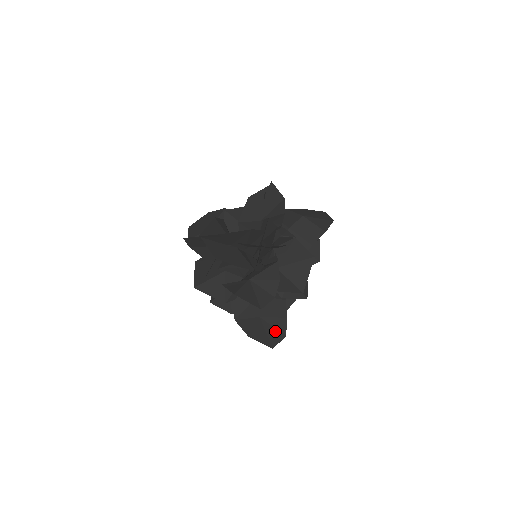
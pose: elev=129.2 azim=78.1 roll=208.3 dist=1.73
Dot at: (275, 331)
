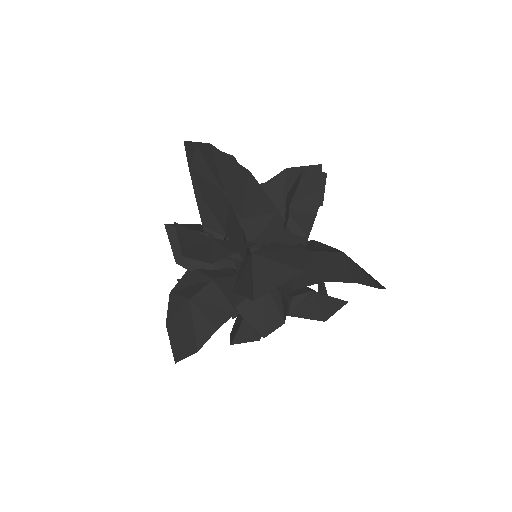
Dot at: (192, 334)
